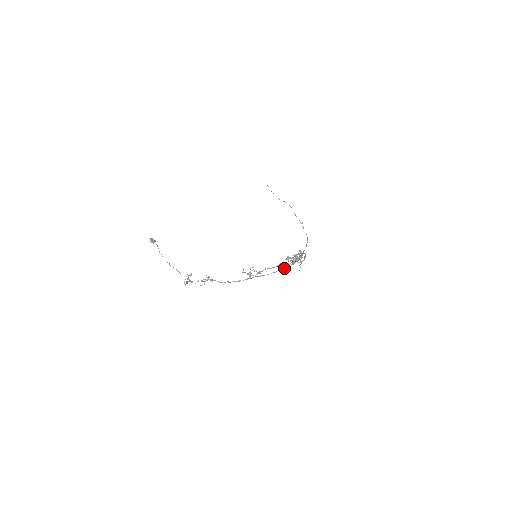
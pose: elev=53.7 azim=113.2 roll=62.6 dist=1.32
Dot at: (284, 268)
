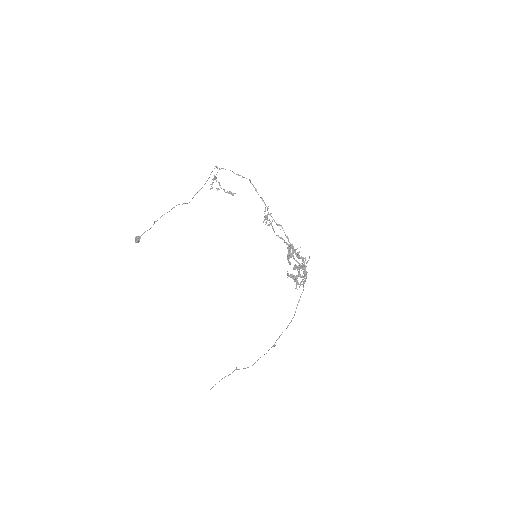
Dot at: (291, 254)
